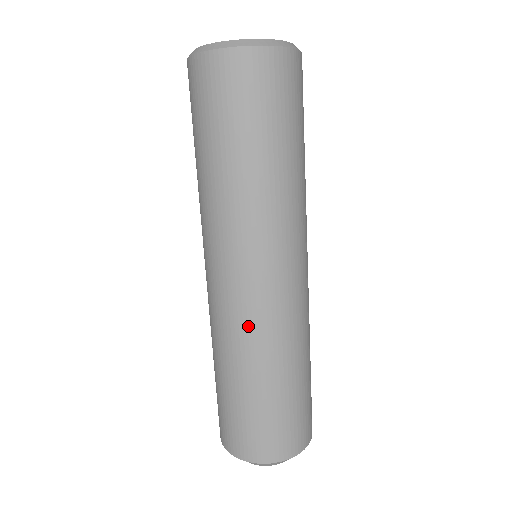
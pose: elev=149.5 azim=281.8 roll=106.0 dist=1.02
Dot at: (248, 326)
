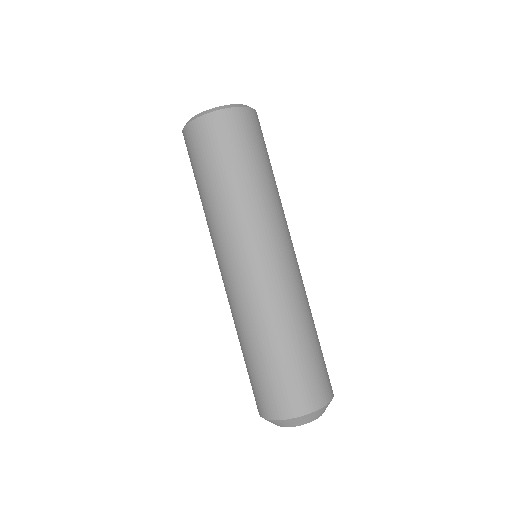
Dot at: (237, 305)
